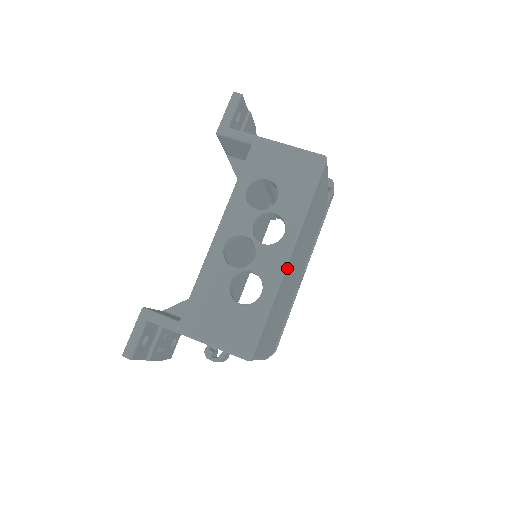
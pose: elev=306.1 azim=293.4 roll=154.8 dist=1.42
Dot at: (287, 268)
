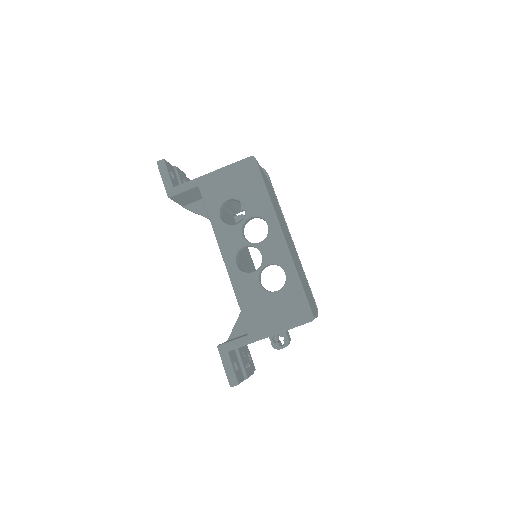
Dot at: (287, 245)
